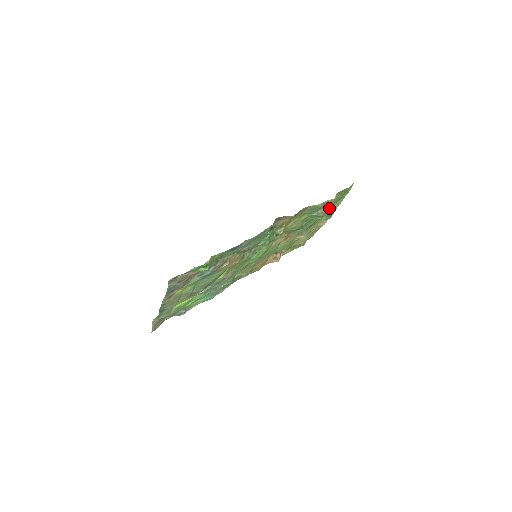
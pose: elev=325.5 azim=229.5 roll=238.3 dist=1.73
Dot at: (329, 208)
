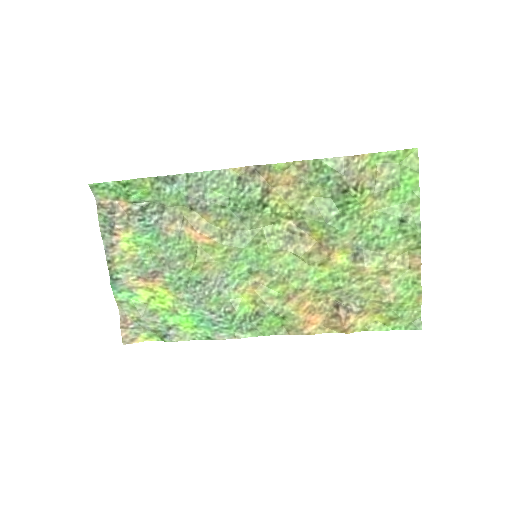
Dot at: (396, 209)
